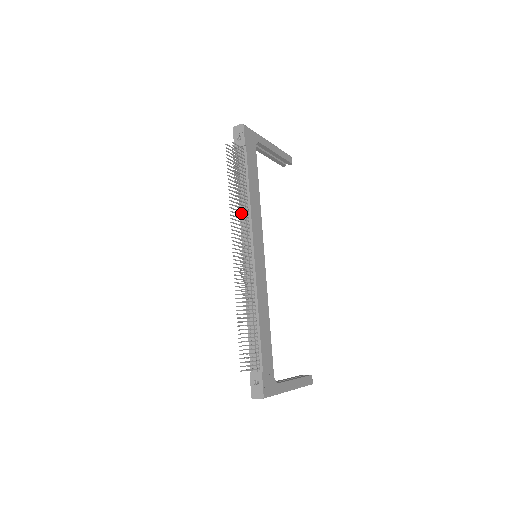
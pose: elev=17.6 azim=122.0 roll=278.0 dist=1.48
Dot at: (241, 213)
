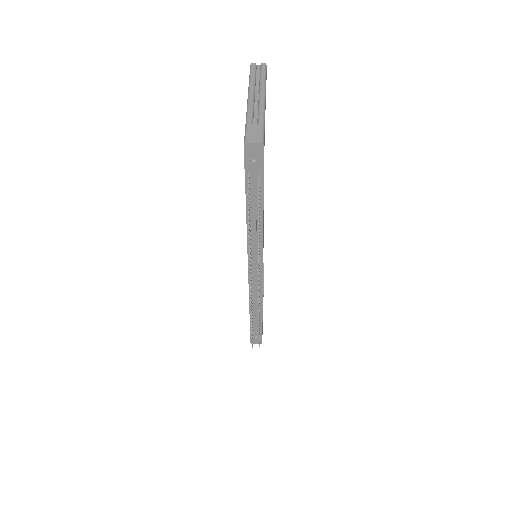
Dot at: occluded
